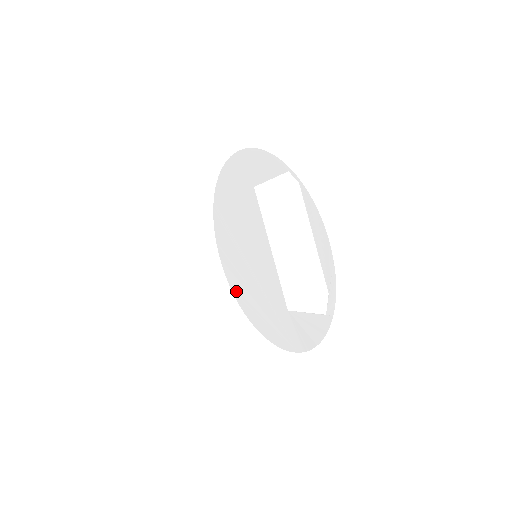
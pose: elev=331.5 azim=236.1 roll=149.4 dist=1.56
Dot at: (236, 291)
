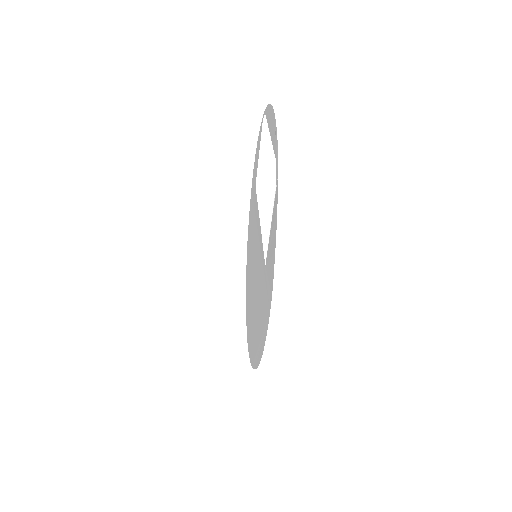
Dot at: (250, 346)
